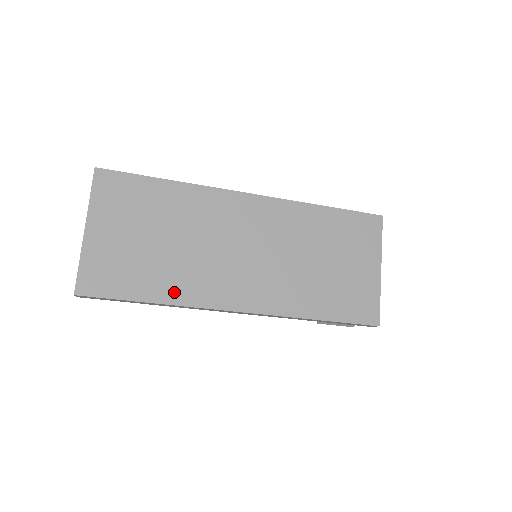
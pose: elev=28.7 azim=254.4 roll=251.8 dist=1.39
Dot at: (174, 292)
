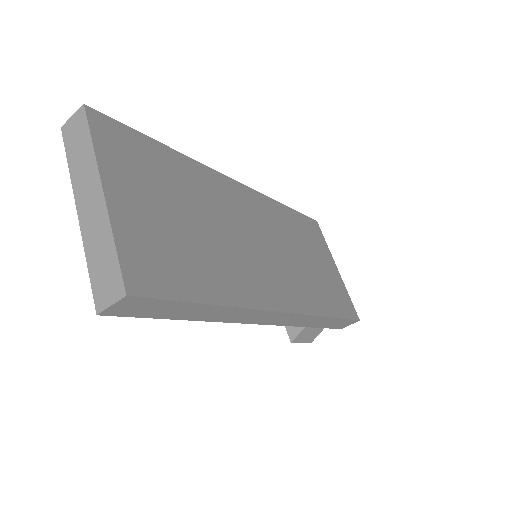
Dot at: (230, 289)
